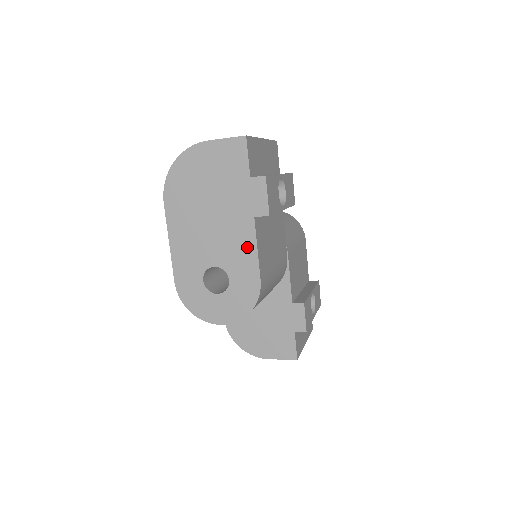
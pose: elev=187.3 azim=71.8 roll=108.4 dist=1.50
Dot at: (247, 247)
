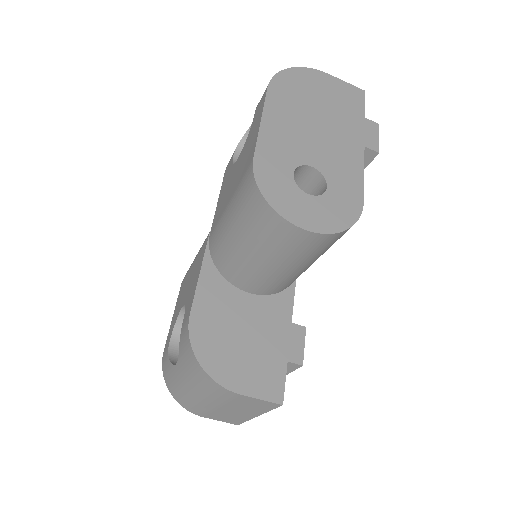
Dot at: (353, 166)
